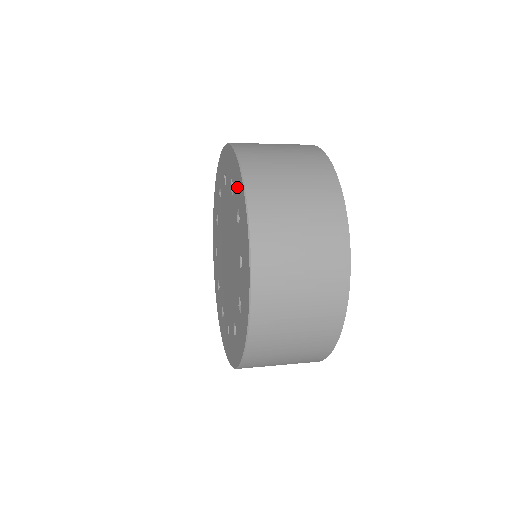
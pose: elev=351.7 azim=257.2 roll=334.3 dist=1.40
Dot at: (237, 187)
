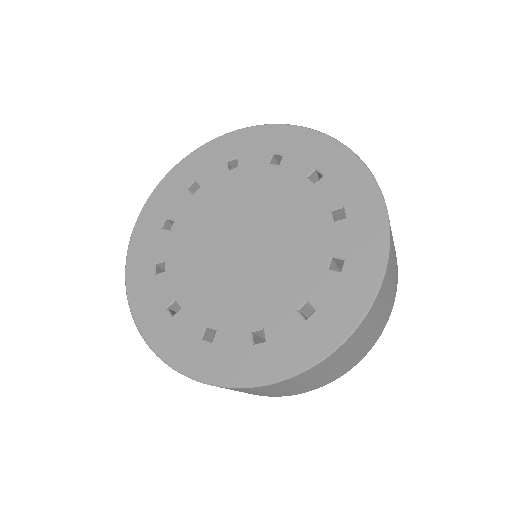
Dot at: (362, 239)
